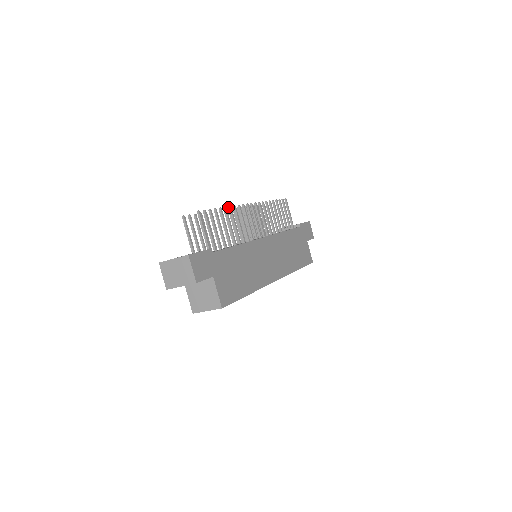
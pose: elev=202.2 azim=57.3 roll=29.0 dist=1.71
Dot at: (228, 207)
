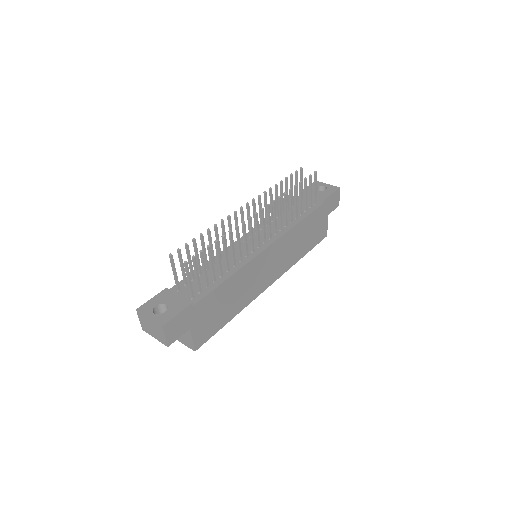
Dot at: (228, 231)
